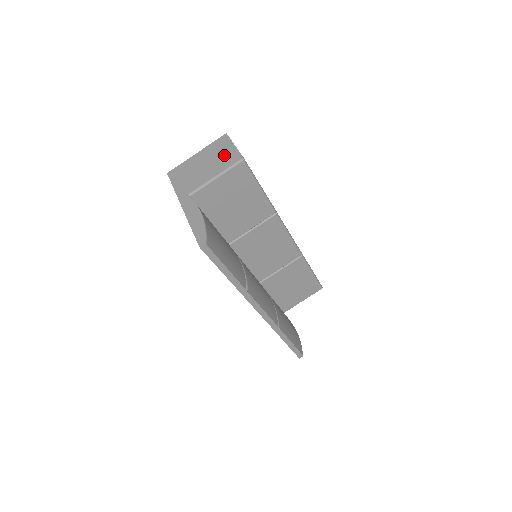
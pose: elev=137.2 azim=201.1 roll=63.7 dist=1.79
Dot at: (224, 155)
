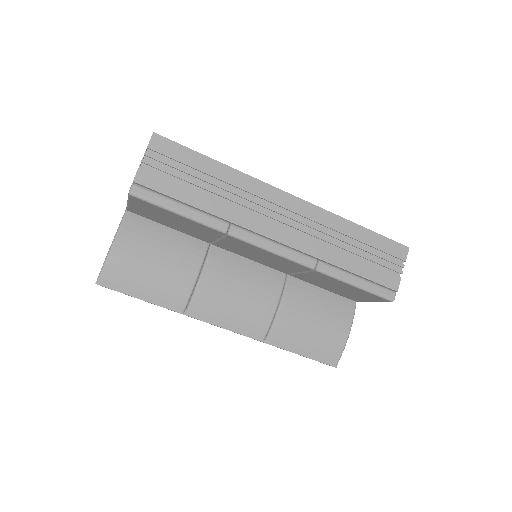
Dot at: occluded
